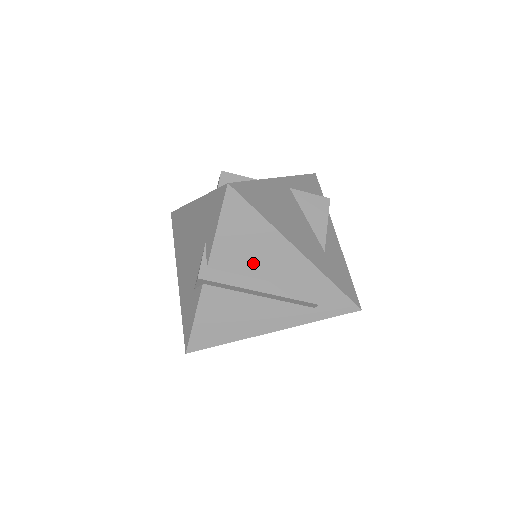
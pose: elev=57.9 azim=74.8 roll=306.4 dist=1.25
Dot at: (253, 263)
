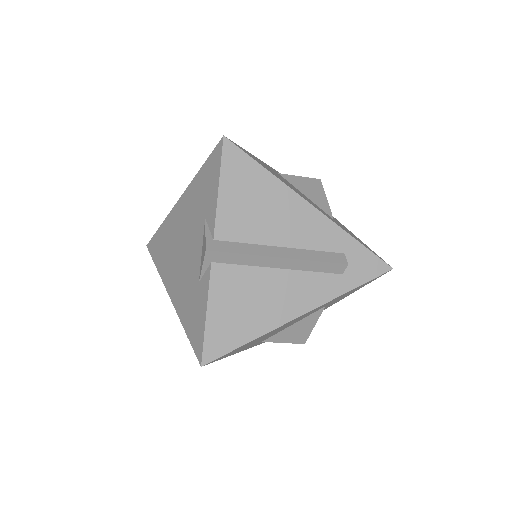
Dot at: (265, 227)
